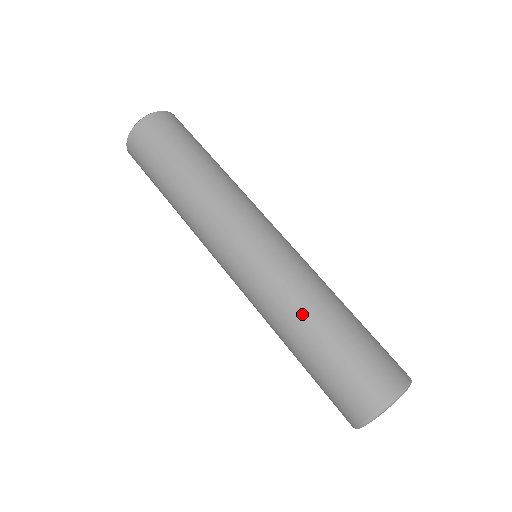
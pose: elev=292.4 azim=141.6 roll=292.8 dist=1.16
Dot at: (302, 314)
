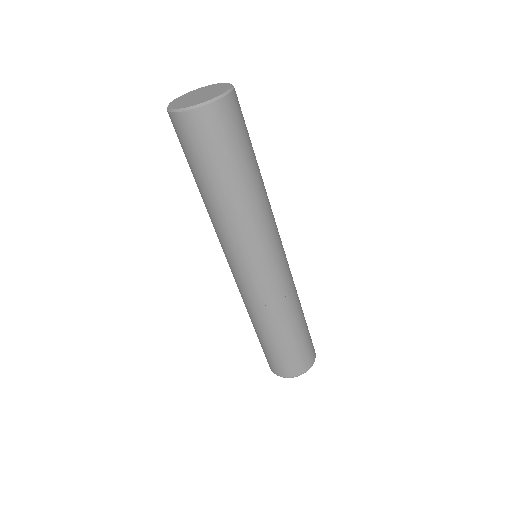
Dot at: (283, 321)
